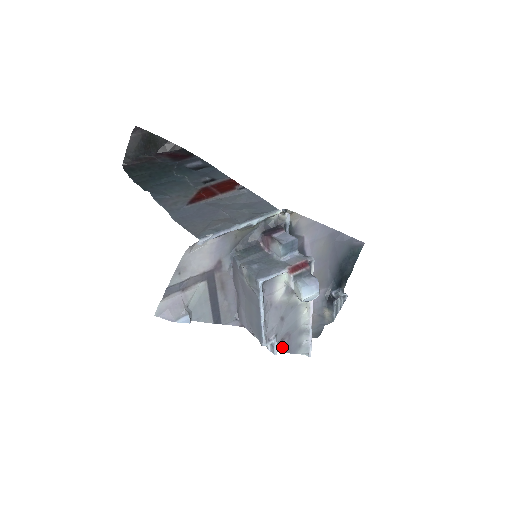
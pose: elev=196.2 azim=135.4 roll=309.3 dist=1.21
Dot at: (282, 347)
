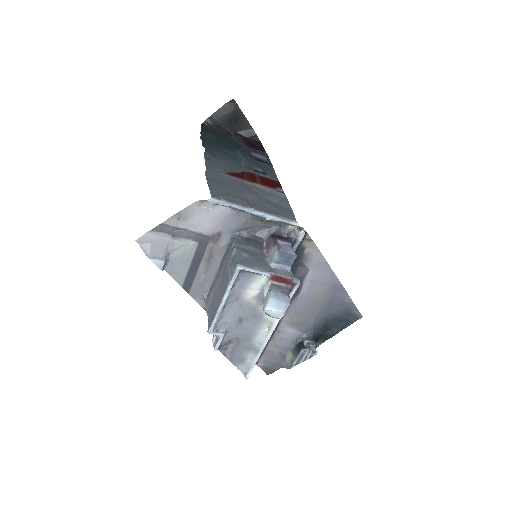
Dot at: (226, 349)
